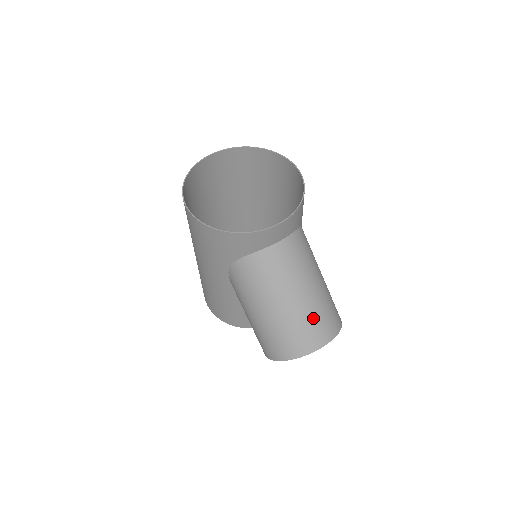
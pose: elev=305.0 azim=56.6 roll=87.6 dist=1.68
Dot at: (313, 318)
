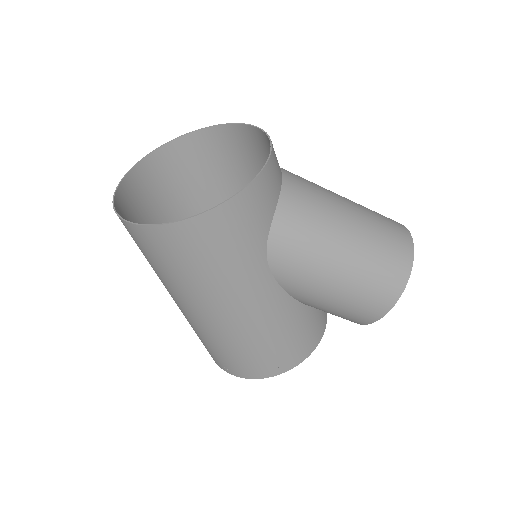
Dot at: (378, 220)
